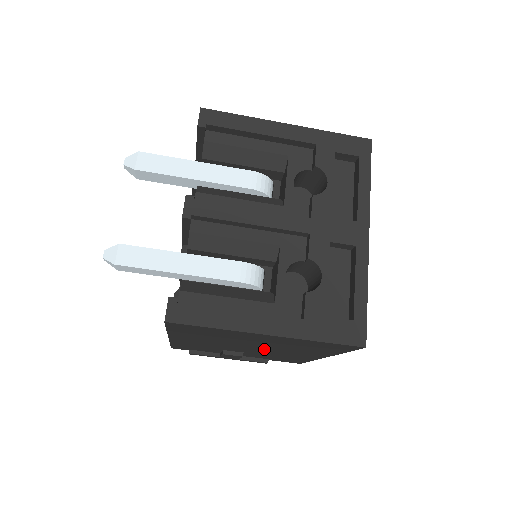
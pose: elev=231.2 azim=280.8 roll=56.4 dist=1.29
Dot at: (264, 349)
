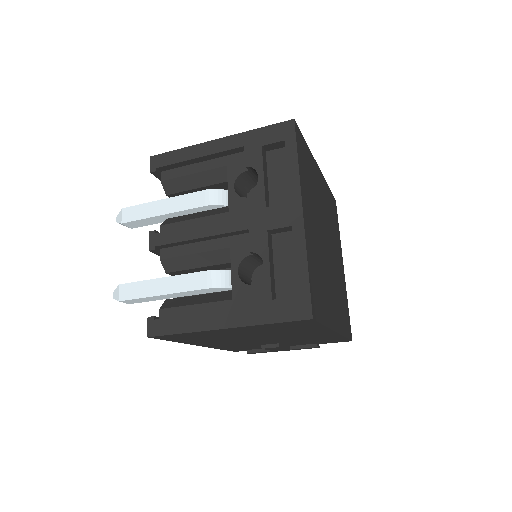
Dot at: (276, 338)
